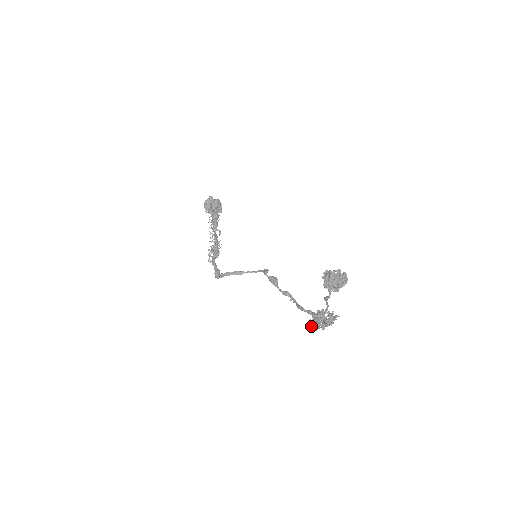
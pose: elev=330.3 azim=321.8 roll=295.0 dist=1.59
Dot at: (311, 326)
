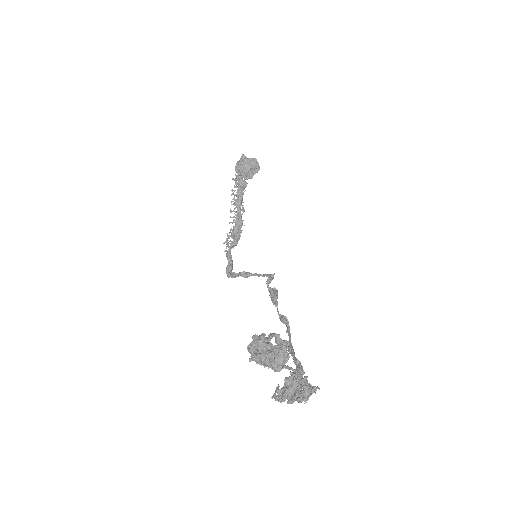
Dot at: (275, 397)
